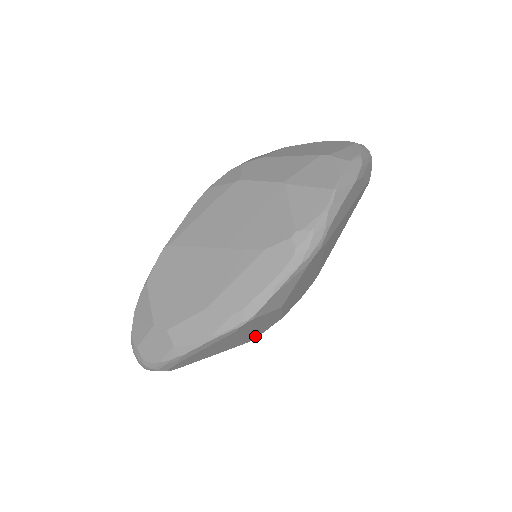
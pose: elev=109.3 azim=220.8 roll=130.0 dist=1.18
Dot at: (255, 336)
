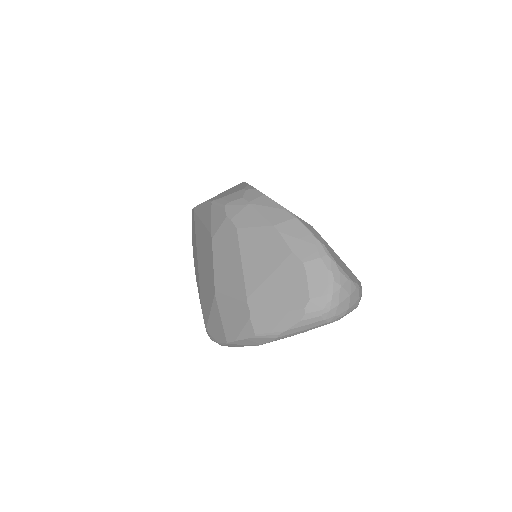
Dot at: occluded
